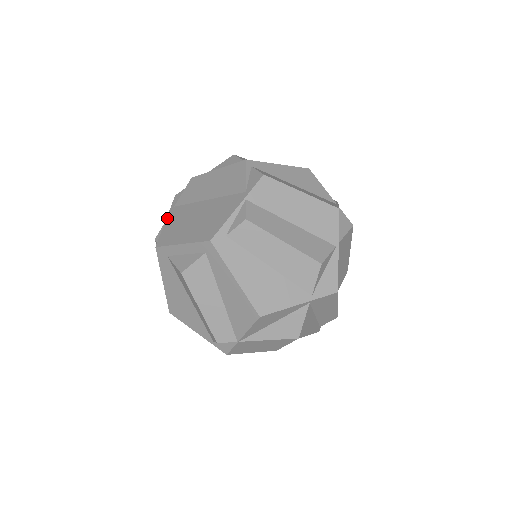
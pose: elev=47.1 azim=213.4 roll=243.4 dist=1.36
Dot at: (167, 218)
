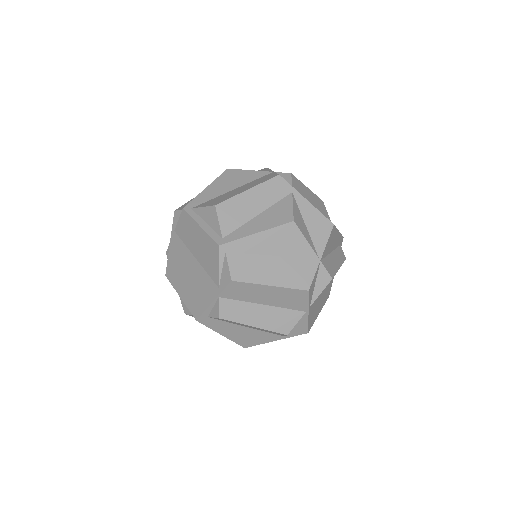
Dot at: (170, 243)
